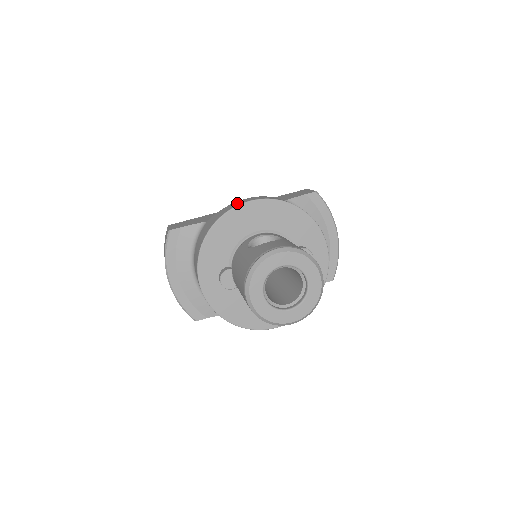
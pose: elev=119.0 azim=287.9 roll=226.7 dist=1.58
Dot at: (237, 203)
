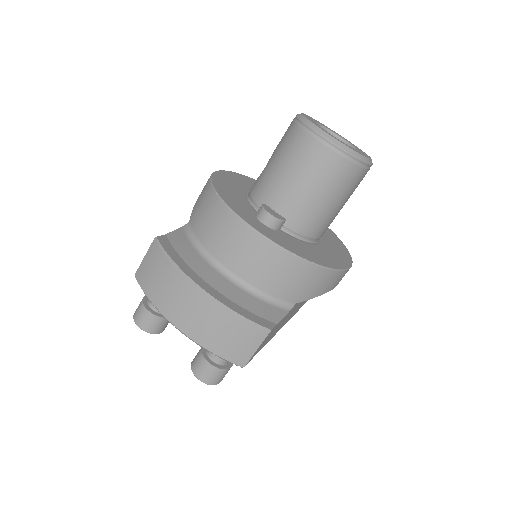
Dot at: occluded
